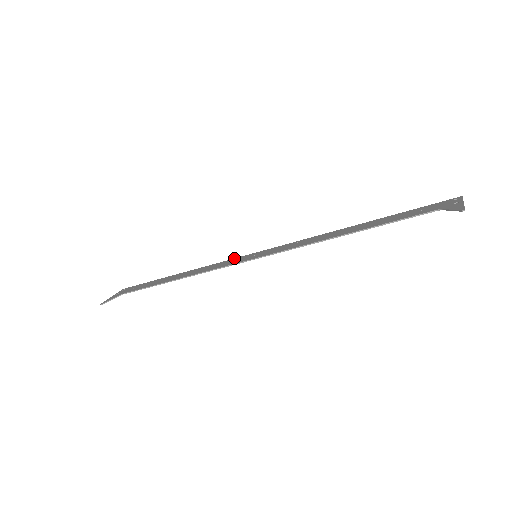
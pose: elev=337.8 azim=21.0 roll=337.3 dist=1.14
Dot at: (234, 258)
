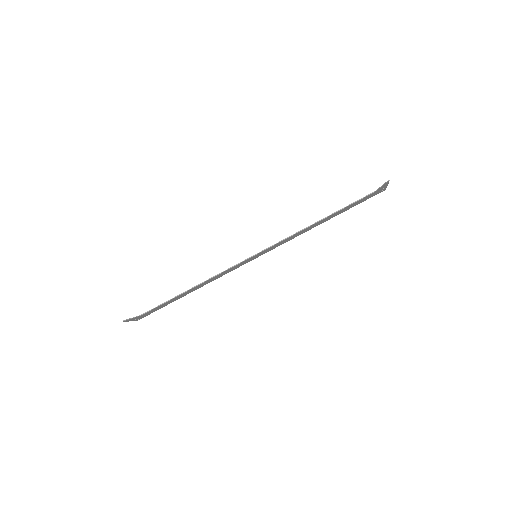
Dot at: (237, 267)
